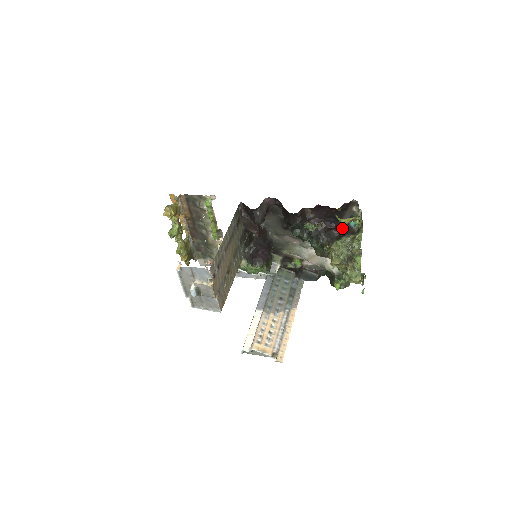
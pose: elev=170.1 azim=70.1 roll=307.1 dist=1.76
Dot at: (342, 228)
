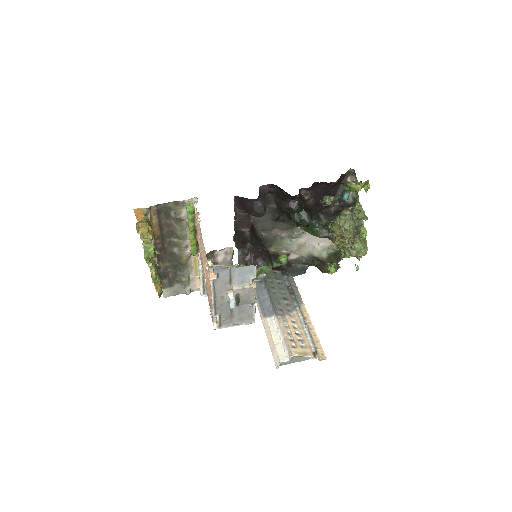
Dot at: (335, 204)
